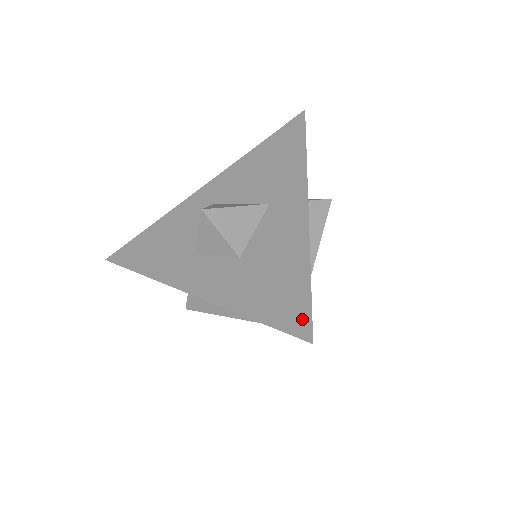
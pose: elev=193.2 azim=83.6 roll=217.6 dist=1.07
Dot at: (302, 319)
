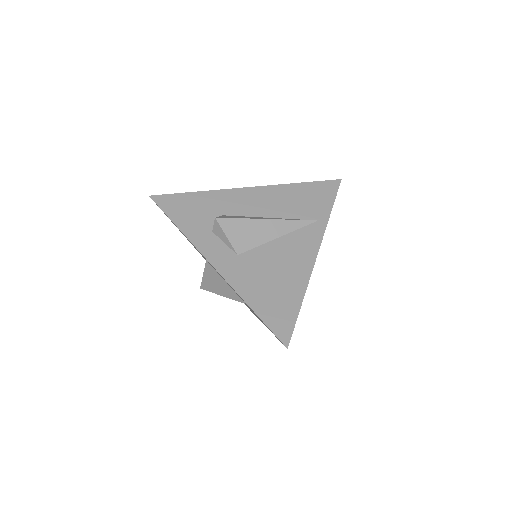
Dot at: occluded
